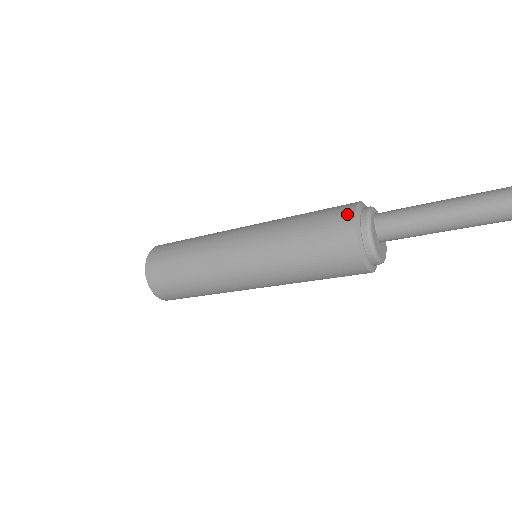
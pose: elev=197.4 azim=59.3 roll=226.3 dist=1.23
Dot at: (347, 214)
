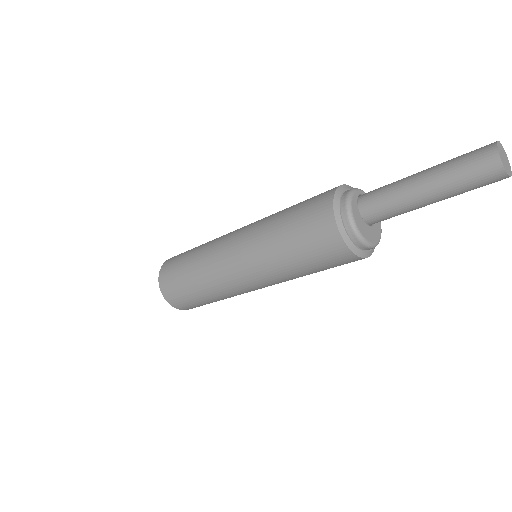
Dot at: (326, 199)
